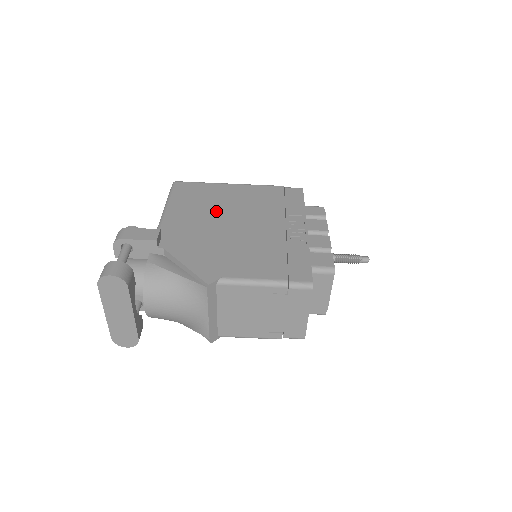
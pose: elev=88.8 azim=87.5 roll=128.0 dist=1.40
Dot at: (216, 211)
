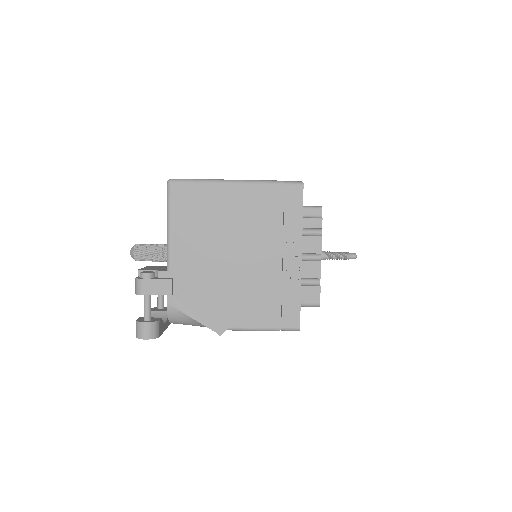
Dot at: (217, 236)
